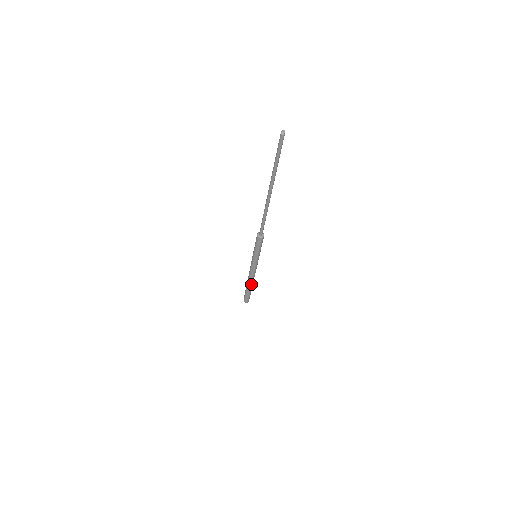
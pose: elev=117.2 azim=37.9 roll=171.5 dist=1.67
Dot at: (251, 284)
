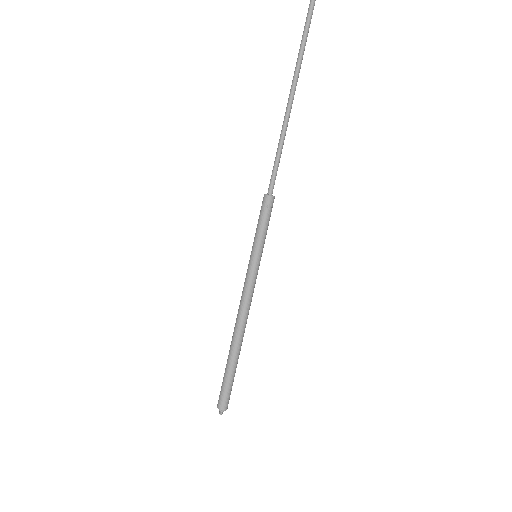
Dot at: (238, 341)
